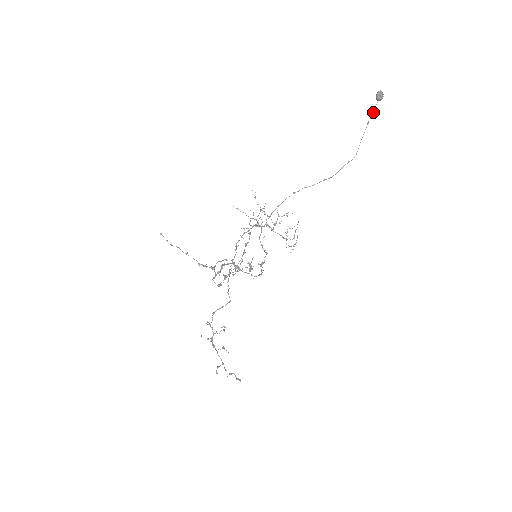
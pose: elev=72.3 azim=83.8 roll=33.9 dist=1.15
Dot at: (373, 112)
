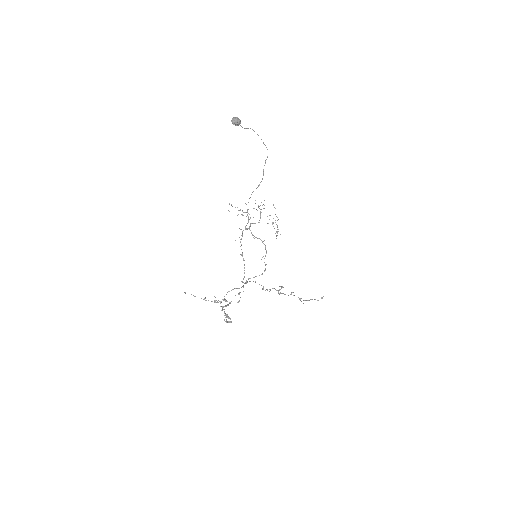
Dot at: occluded
